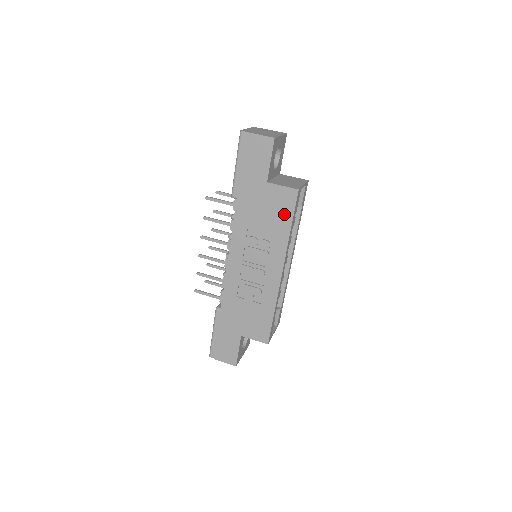
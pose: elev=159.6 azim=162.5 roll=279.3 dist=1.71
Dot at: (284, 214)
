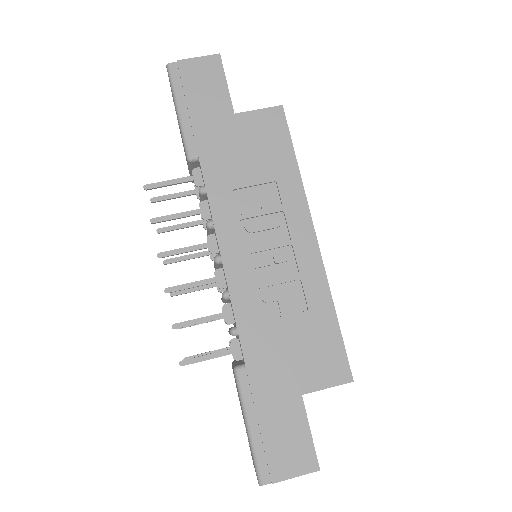
Dot at: (278, 147)
